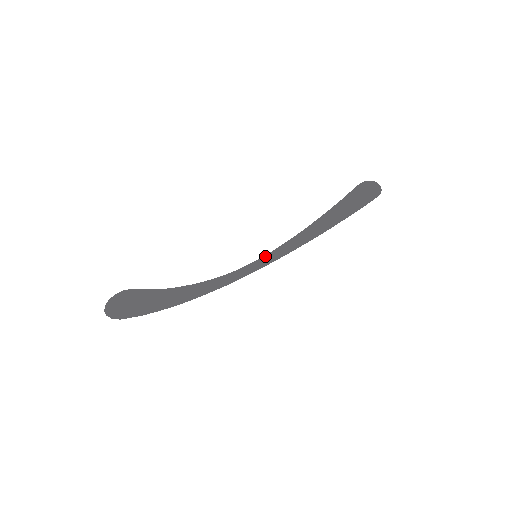
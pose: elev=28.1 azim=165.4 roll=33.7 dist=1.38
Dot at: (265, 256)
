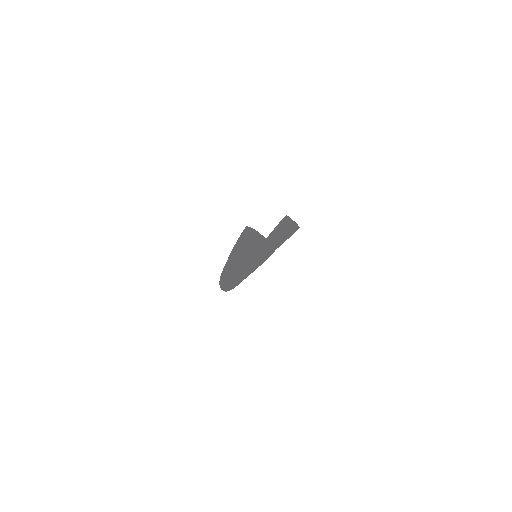
Dot at: occluded
